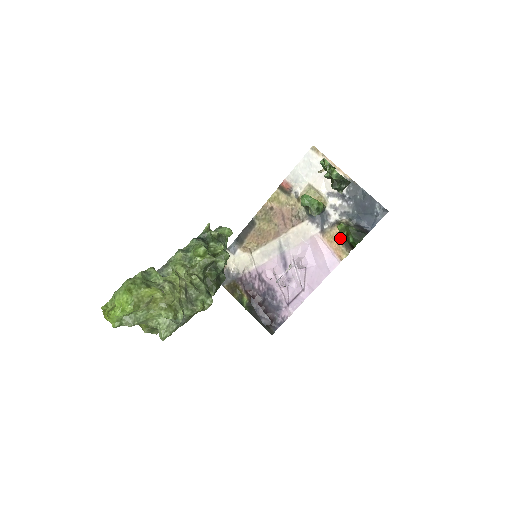
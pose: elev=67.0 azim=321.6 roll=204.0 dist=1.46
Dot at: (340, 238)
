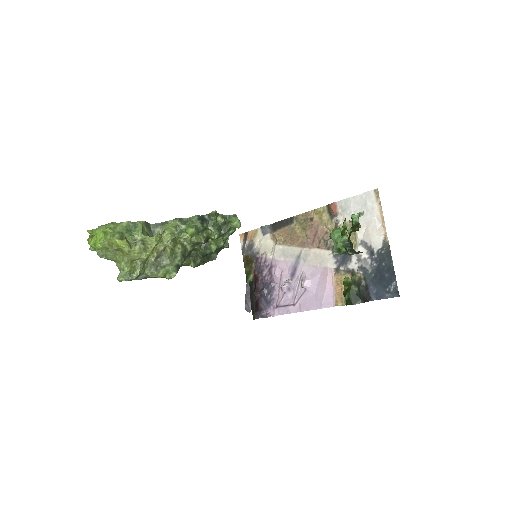
Dot at: occluded
